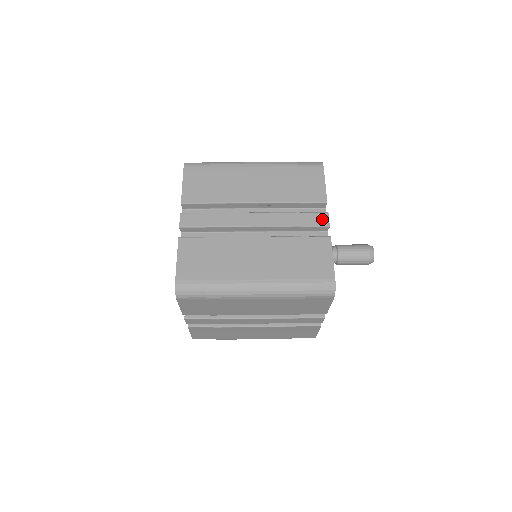
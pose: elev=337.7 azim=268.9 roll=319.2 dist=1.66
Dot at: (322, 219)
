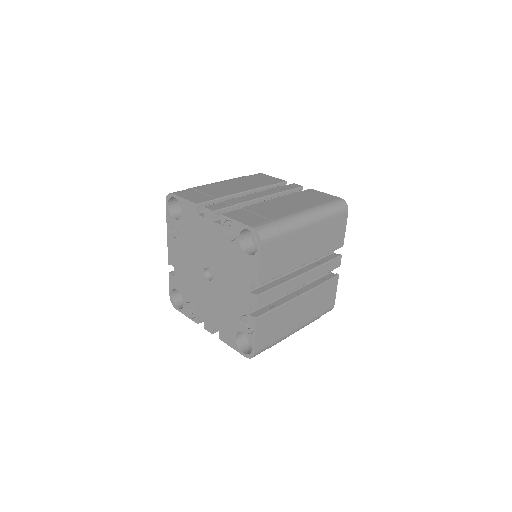
Dot at: (295, 185)
